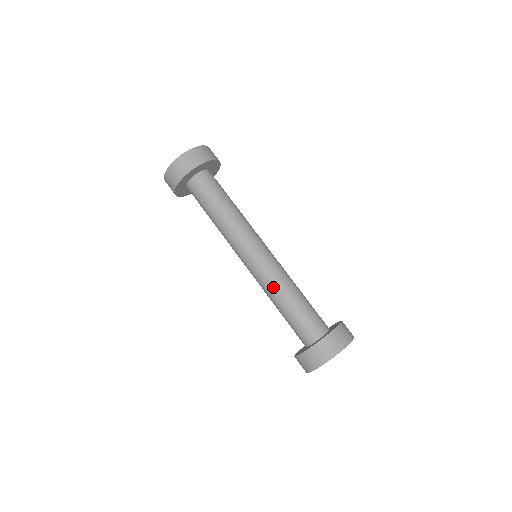
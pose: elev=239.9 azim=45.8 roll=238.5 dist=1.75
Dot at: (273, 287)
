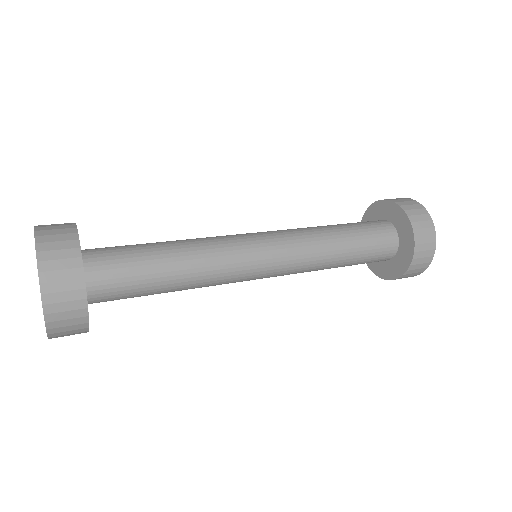
Dot at: (314, 269)
